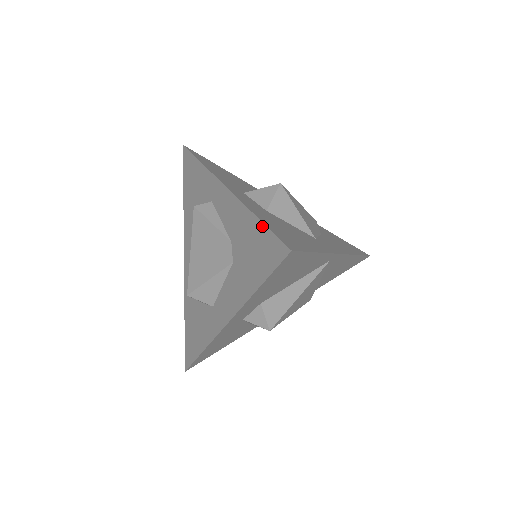
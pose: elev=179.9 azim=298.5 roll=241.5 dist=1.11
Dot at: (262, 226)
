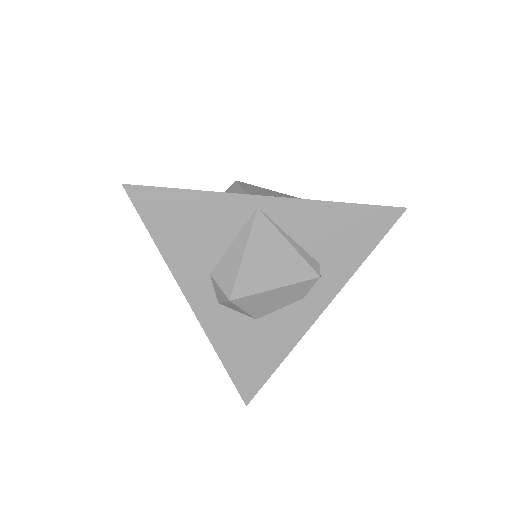
Dot at: occluded
